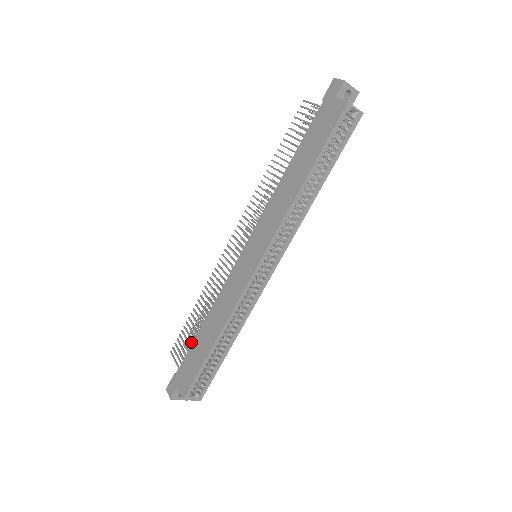
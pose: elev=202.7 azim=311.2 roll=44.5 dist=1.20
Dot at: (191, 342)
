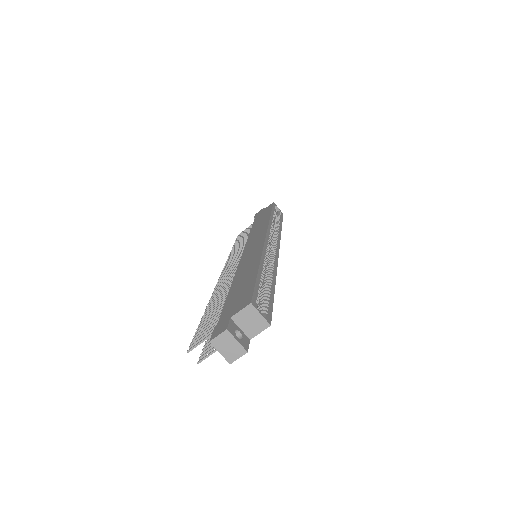
Dot at: occluded
